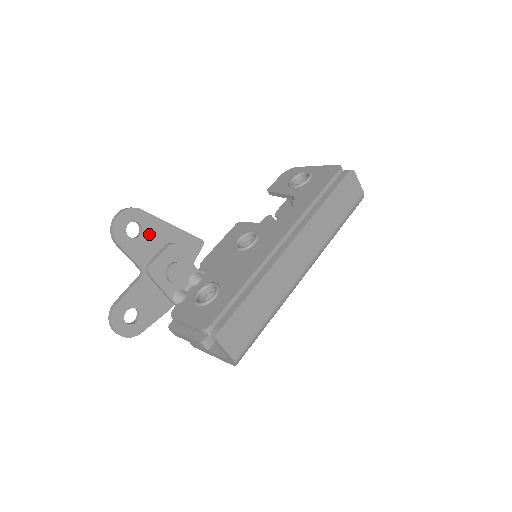
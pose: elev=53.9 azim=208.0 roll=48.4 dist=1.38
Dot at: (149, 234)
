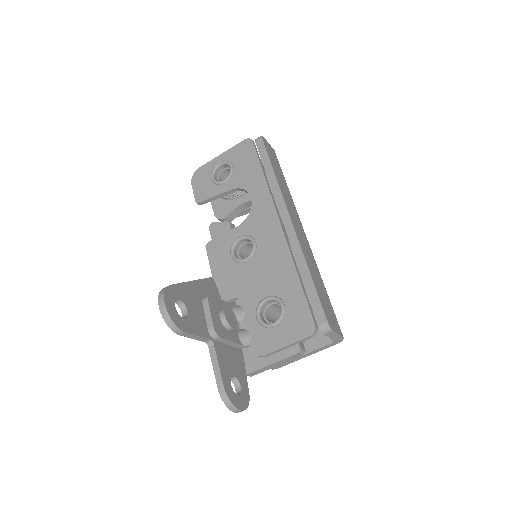
Dot at: (189, 303)
